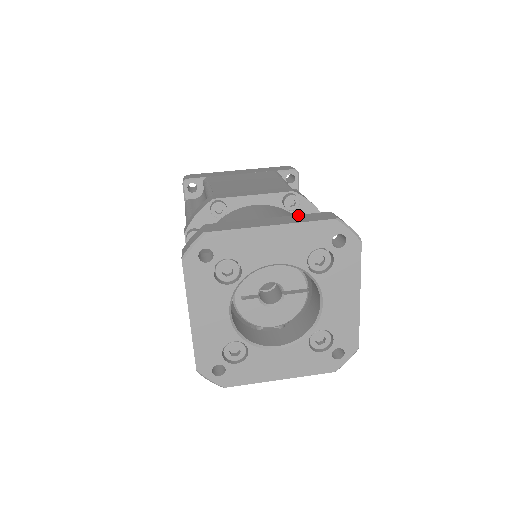
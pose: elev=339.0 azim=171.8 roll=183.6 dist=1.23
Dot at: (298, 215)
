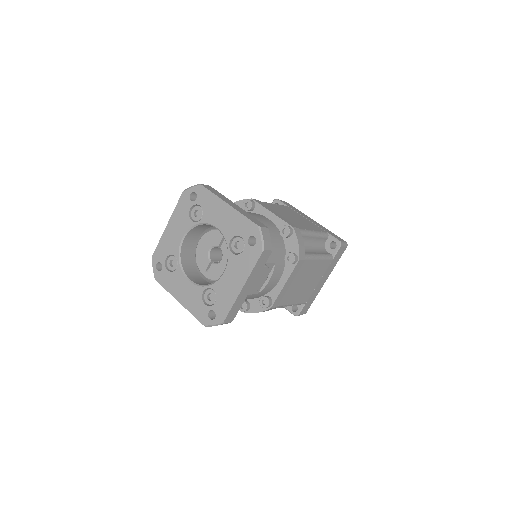
Dot at: occluded
